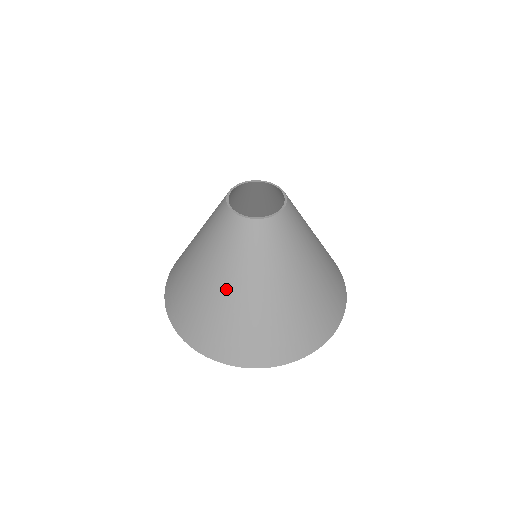
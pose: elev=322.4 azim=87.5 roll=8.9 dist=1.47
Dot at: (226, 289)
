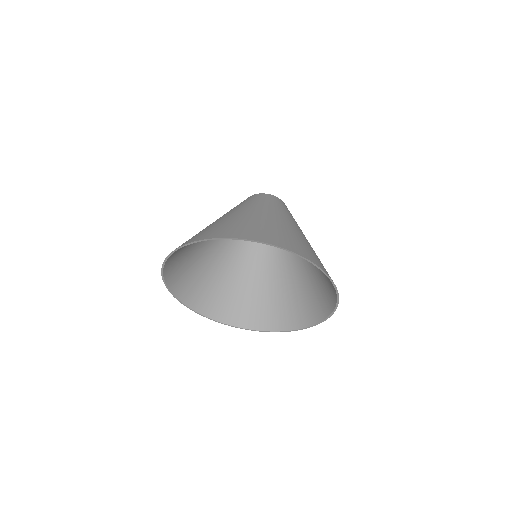
Dot at: (223, 216)
